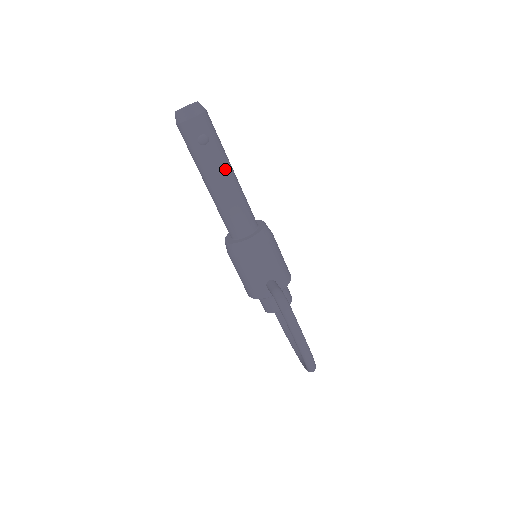
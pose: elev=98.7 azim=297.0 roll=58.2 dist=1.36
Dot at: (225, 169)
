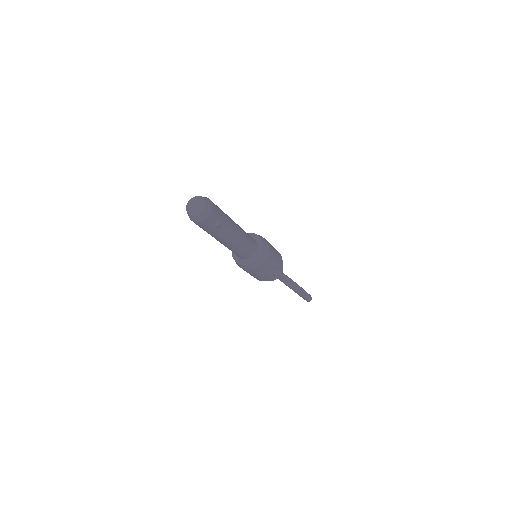
Dot at: (234, 229)
